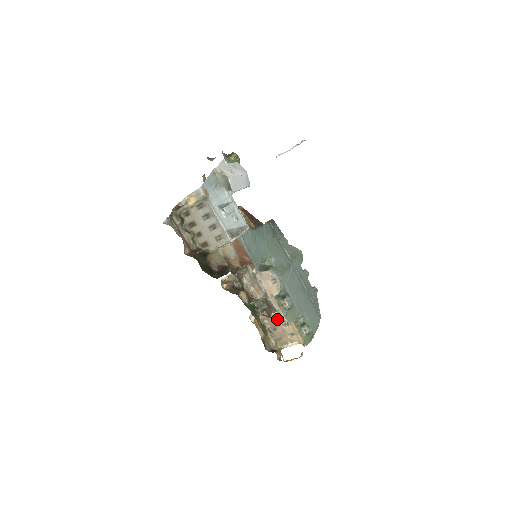
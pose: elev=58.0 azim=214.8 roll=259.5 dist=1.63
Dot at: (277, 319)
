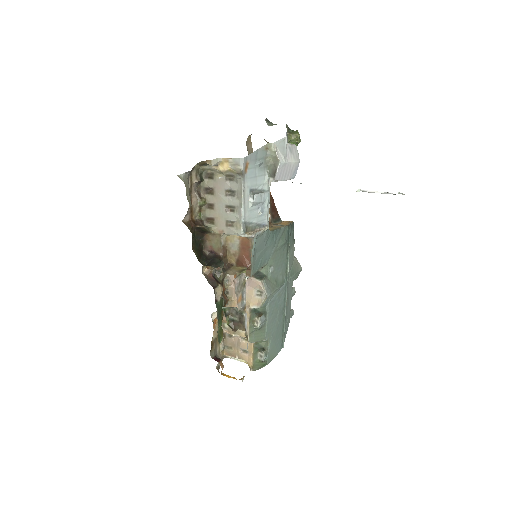
Dot at: (239, 330)
